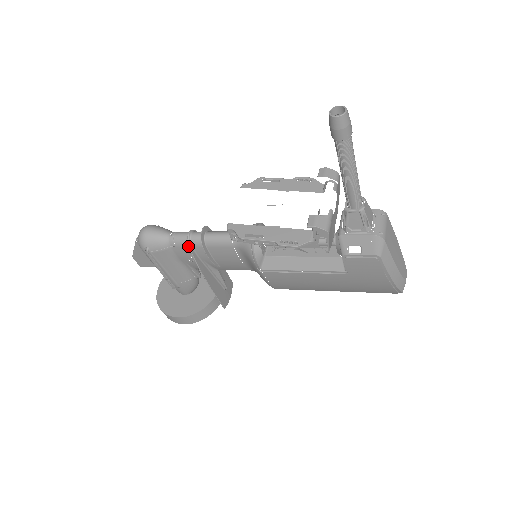
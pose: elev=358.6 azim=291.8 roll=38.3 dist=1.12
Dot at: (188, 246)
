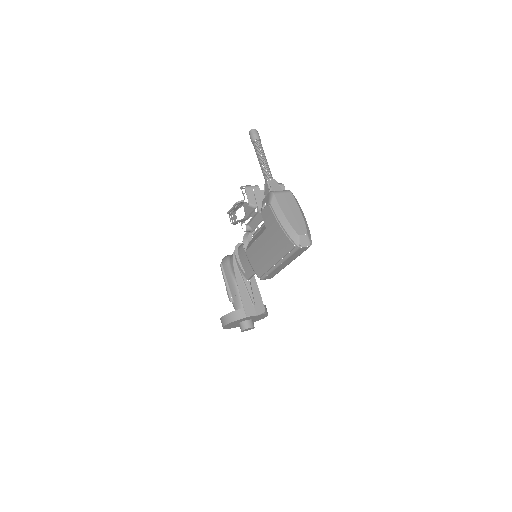
Dot at: (234, 256)
